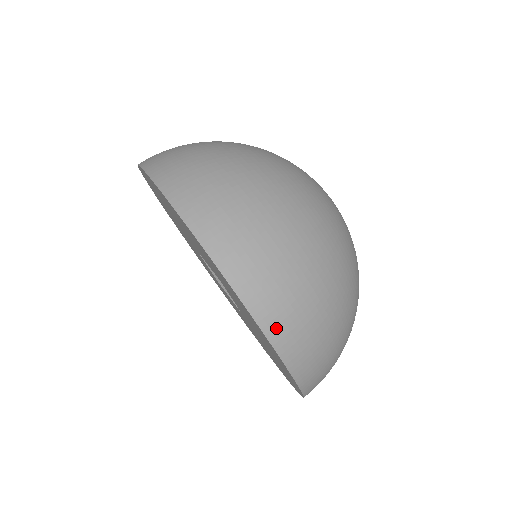
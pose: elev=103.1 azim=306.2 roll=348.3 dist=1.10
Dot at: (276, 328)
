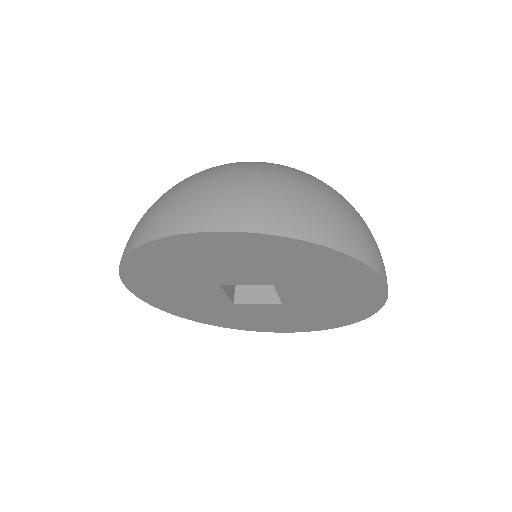
Dot at: (376, 263)
